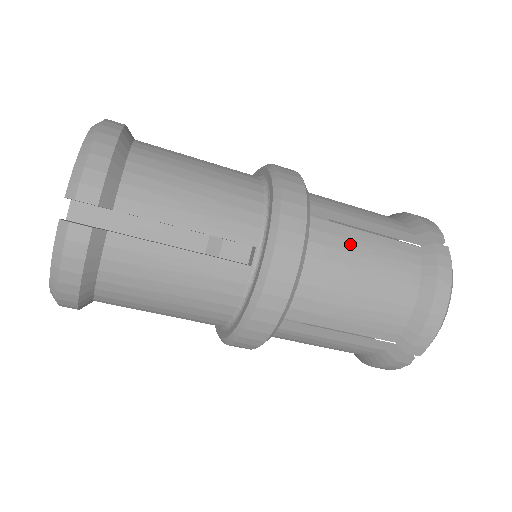
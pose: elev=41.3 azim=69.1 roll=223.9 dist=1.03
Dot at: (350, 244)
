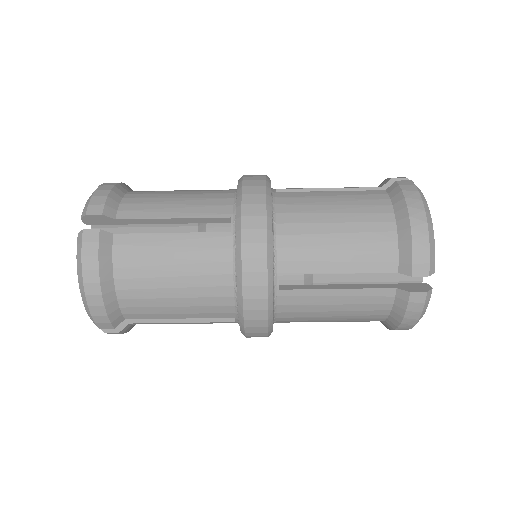
Dot at: (315, 199)
